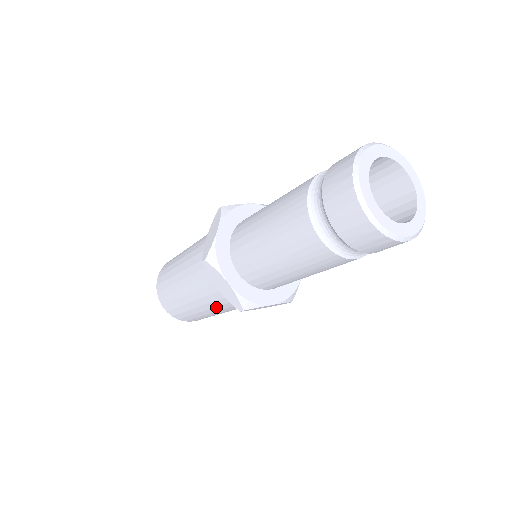
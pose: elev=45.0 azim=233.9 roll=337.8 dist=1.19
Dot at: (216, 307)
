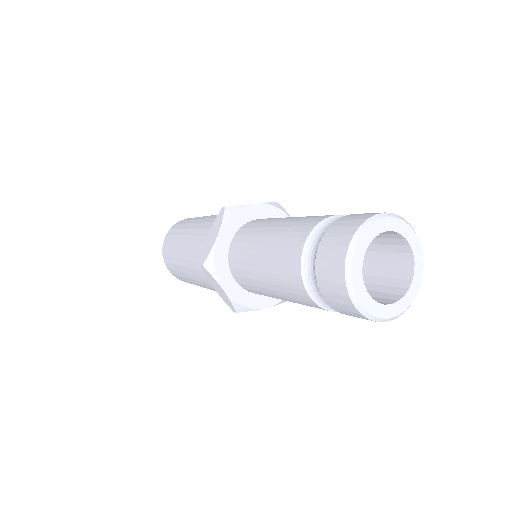
Dot at: occluded
